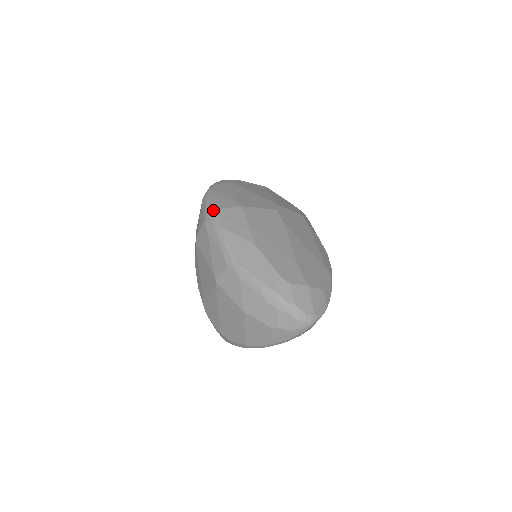
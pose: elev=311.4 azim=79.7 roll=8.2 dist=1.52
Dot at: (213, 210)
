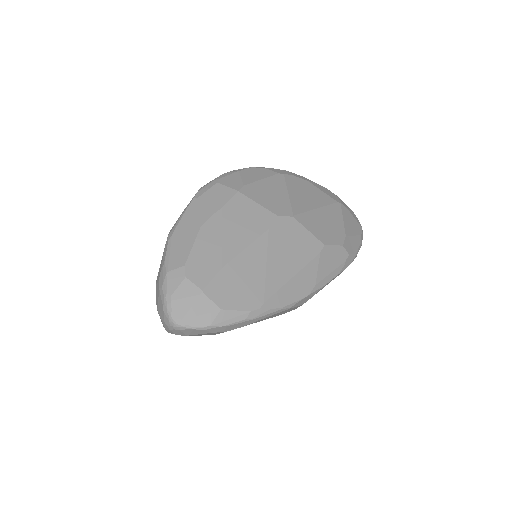
Dot at: (213, 181)
